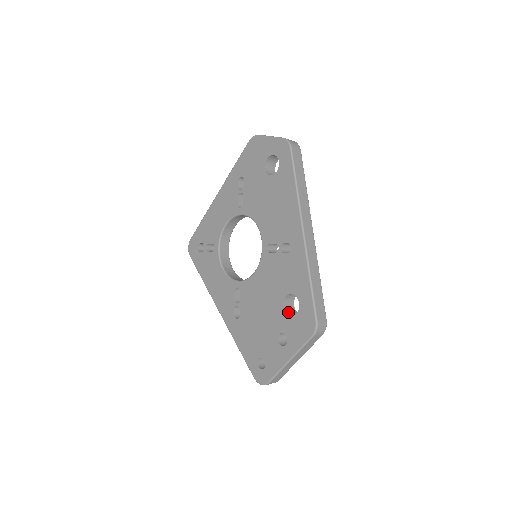
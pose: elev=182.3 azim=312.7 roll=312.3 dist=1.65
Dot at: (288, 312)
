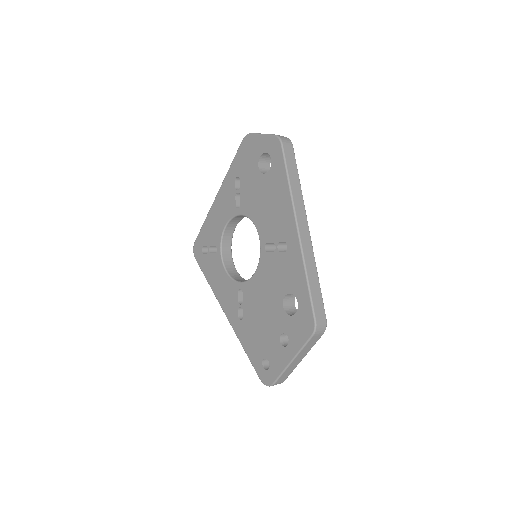
Dot at: (288, 312)
